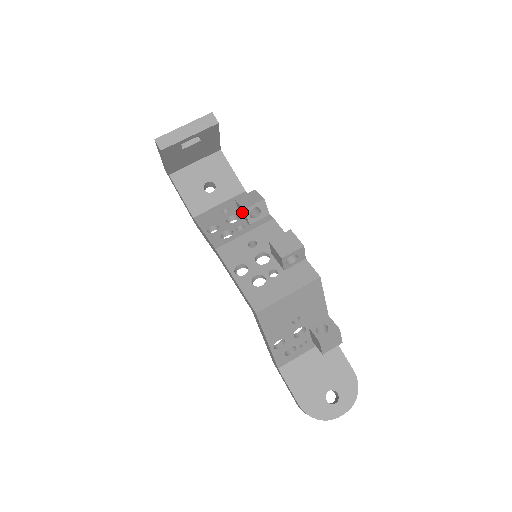
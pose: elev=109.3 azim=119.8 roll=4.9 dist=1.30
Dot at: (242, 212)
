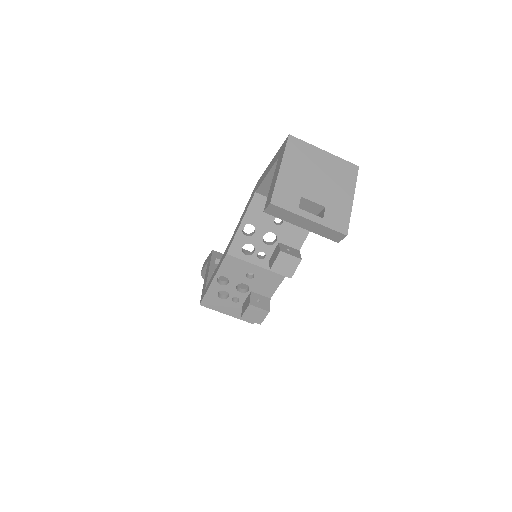
Dot at: (274, 257)
